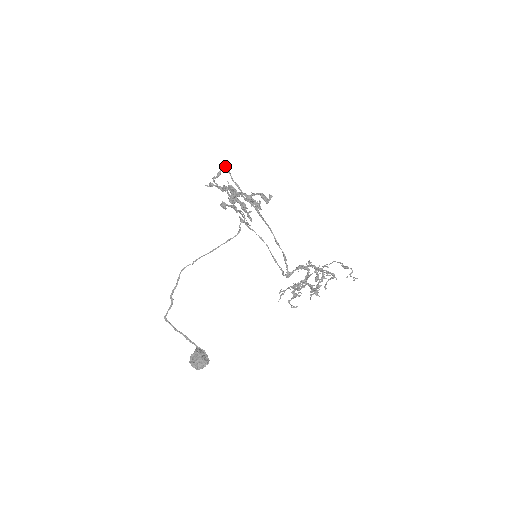
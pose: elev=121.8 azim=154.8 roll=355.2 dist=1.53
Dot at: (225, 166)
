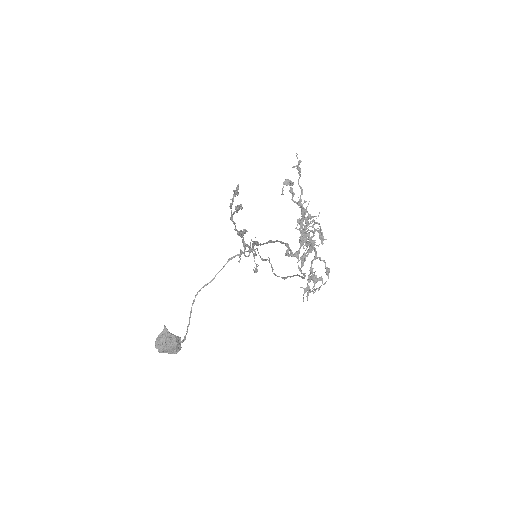
Dot at: occluded
